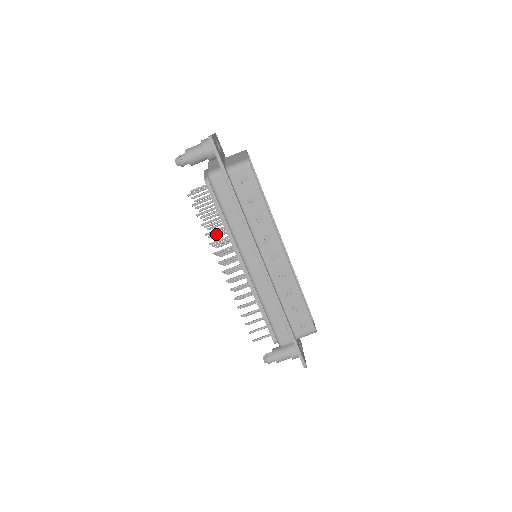
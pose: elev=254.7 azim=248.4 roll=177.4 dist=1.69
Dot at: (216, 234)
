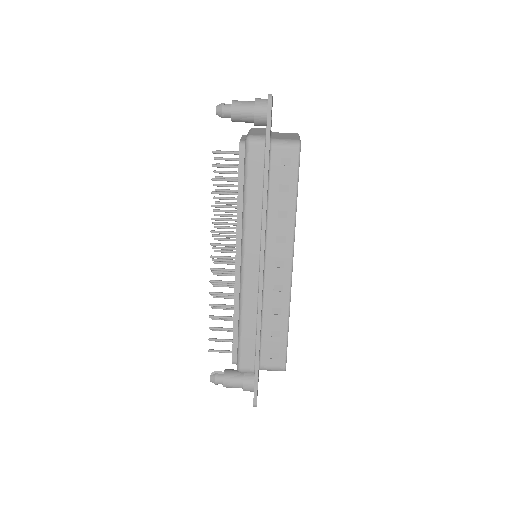
Dot at: (223, 211)
